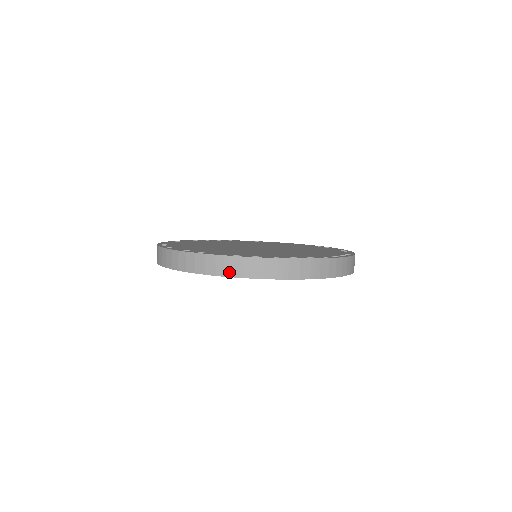
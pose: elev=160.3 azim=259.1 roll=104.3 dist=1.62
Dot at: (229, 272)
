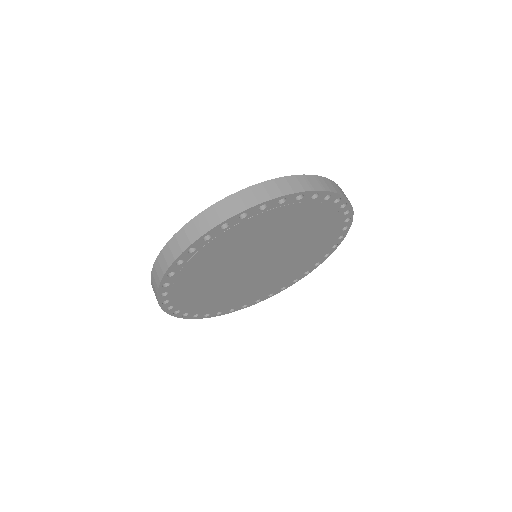
Dot at: (314, 187)
